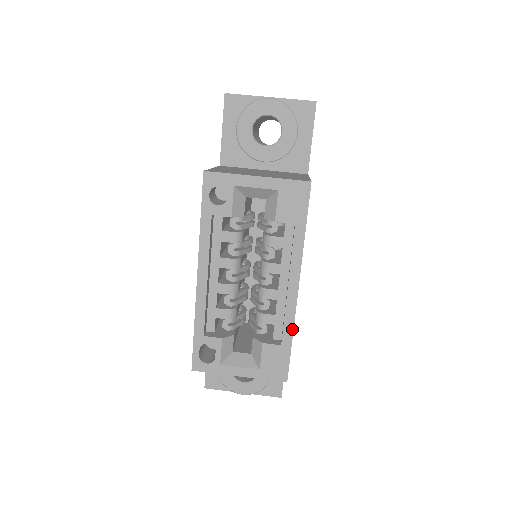
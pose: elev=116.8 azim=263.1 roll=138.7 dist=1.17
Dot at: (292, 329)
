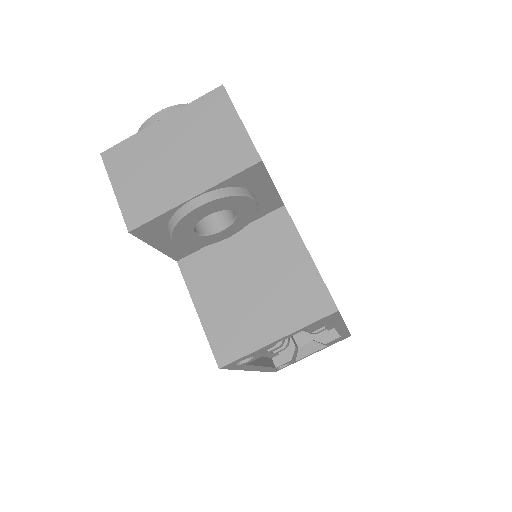
Dot at: (347, 331)
